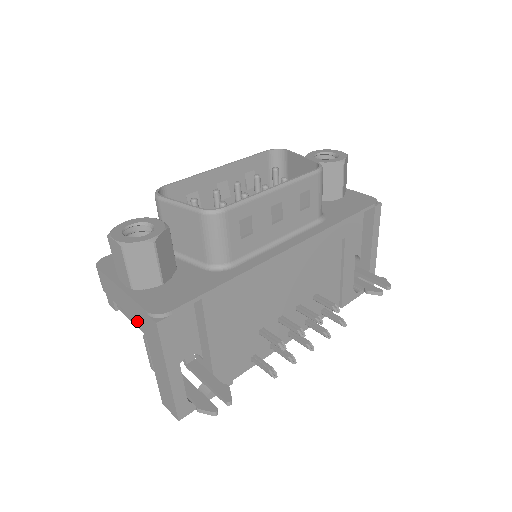
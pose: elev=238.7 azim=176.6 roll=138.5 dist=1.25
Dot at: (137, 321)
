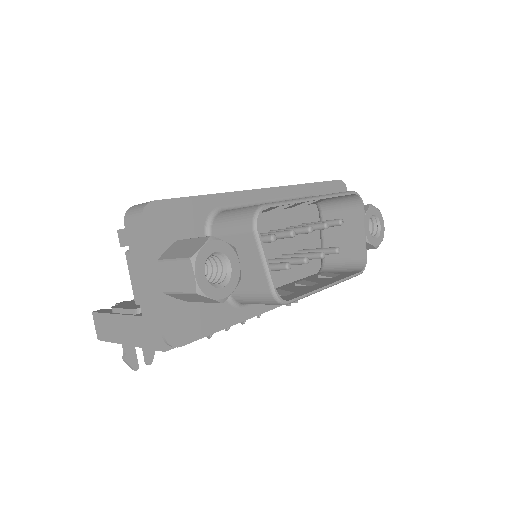
Dot at: (142, 304)
